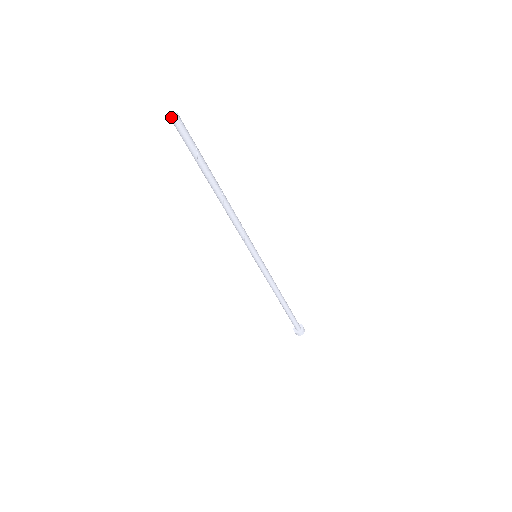
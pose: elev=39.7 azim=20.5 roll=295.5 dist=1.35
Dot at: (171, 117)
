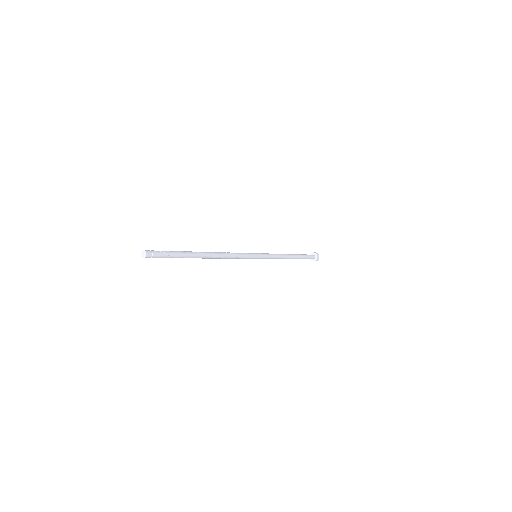
Dot at: (141, 256)
